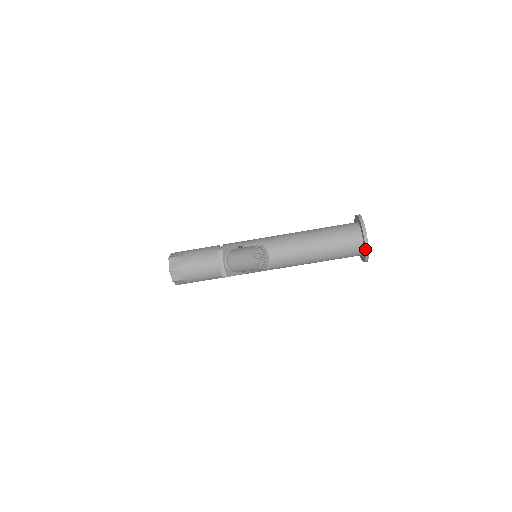
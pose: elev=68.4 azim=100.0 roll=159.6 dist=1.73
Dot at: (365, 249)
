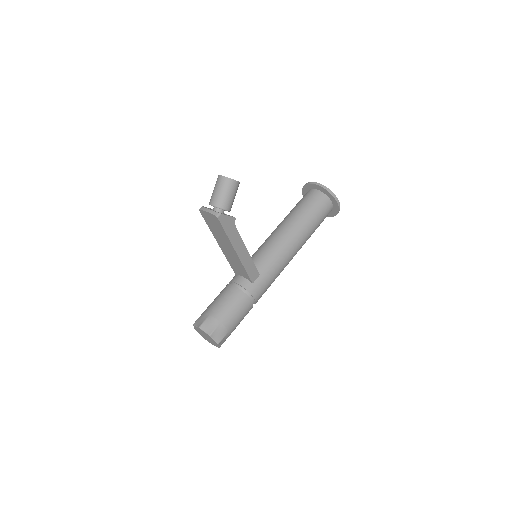
Dot at: (324, 189)
